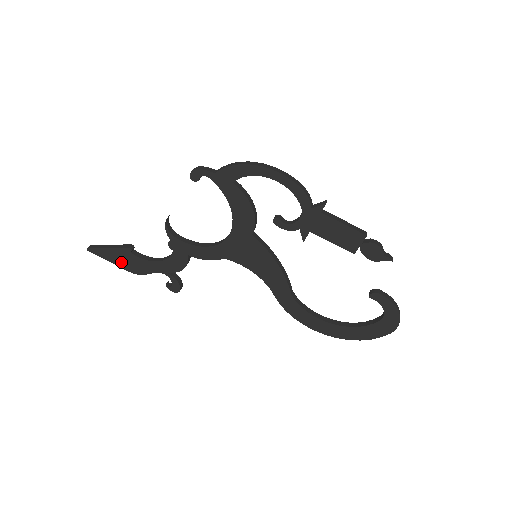
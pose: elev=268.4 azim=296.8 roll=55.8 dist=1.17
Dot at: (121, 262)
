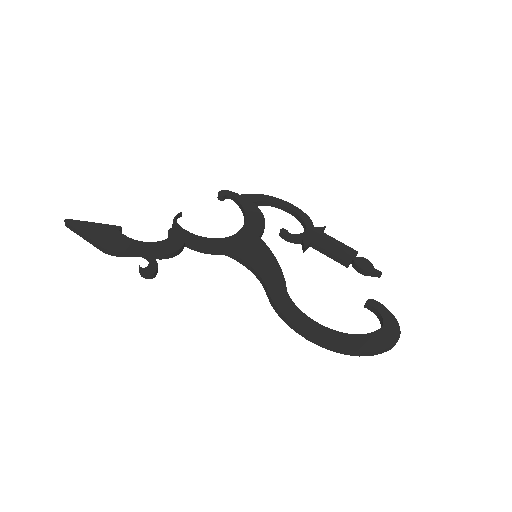
Dot at: (98, 236)
